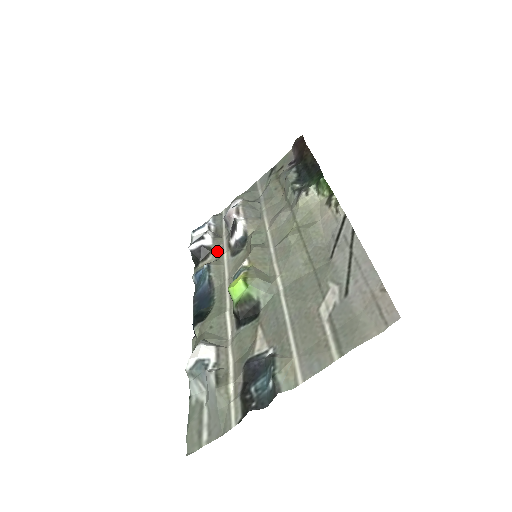
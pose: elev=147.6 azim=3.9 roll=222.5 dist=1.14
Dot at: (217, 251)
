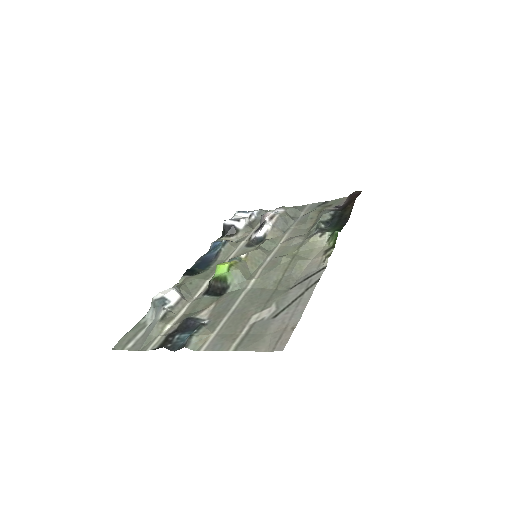
Dot at: (241, 236)
